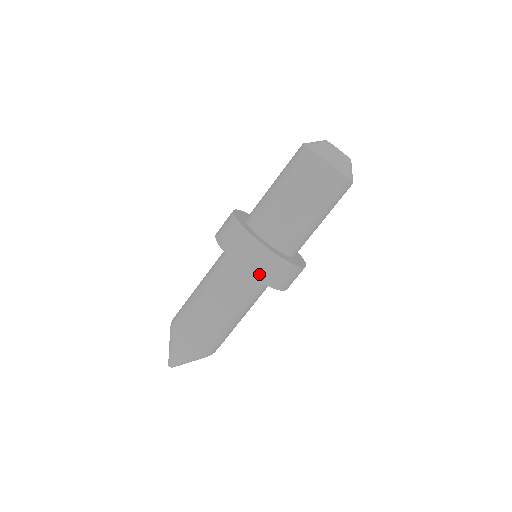
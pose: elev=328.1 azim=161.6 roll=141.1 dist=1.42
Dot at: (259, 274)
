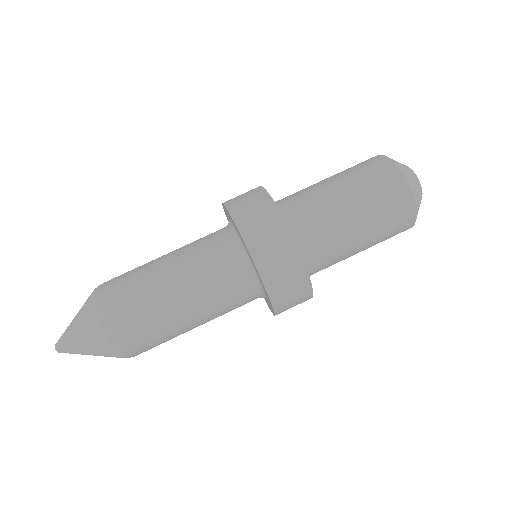
Dot at: (282, 308)
